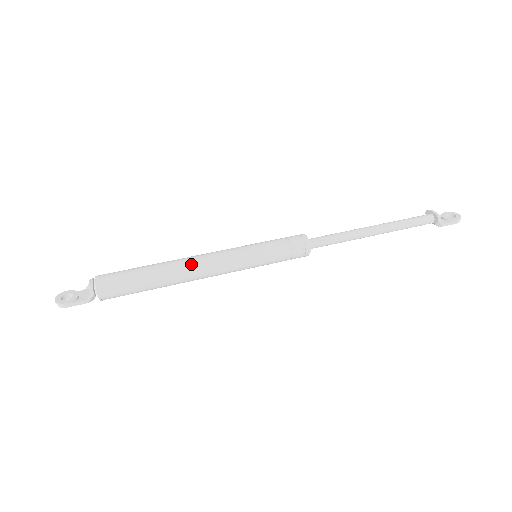
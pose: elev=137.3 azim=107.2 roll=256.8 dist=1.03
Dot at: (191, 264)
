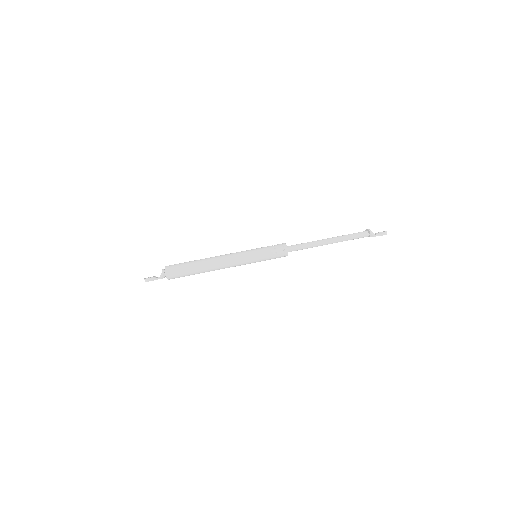
Dot at: (217, 258)
